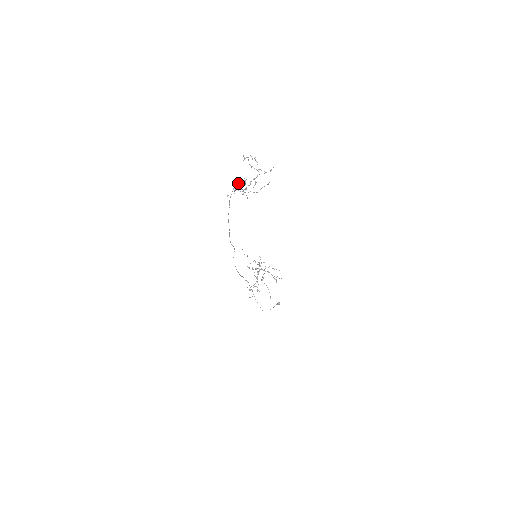
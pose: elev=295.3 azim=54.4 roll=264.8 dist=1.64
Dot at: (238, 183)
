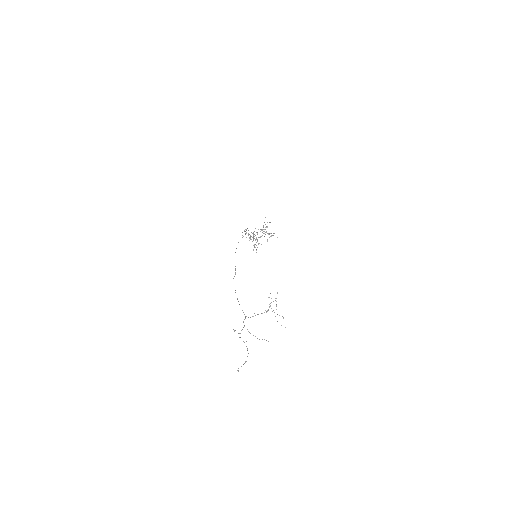
Dot at: (244, 342)
